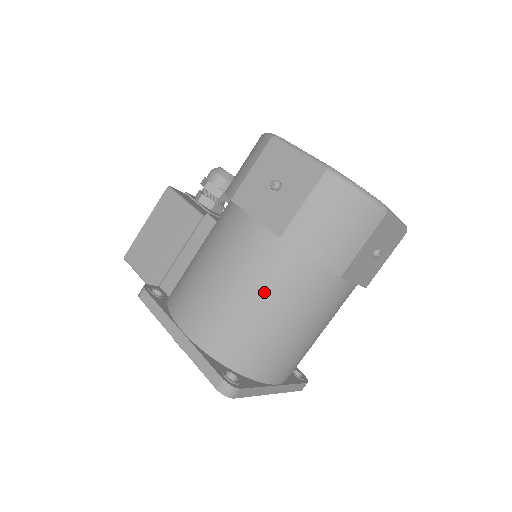
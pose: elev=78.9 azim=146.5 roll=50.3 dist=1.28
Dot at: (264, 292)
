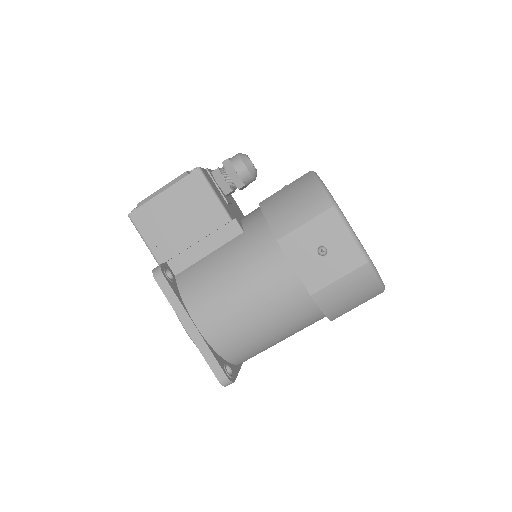
Dot at: (277, 321)
